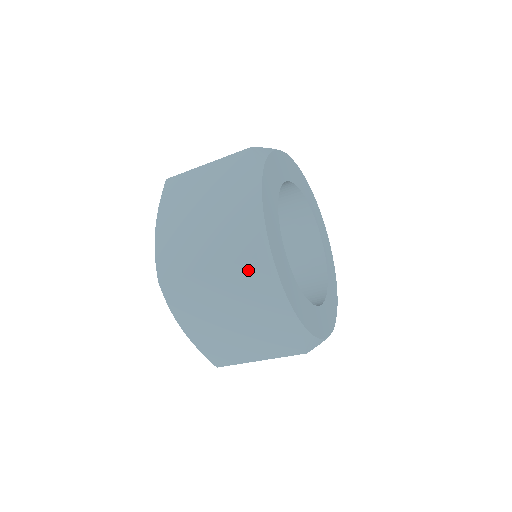
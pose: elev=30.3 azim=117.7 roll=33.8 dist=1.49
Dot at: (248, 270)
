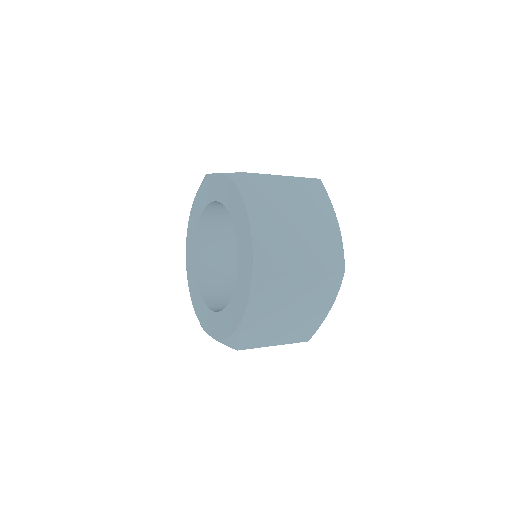
Dot at: occluded
